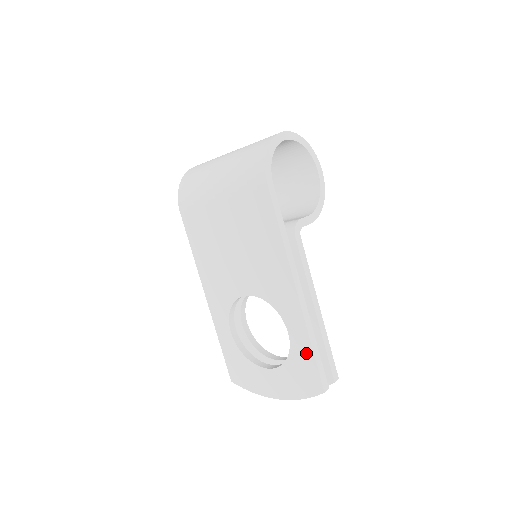
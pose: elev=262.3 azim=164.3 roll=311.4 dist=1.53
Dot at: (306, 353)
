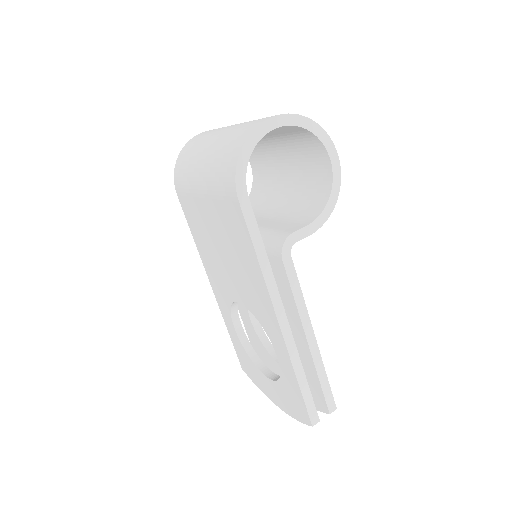
Dot at: (294, 384)
